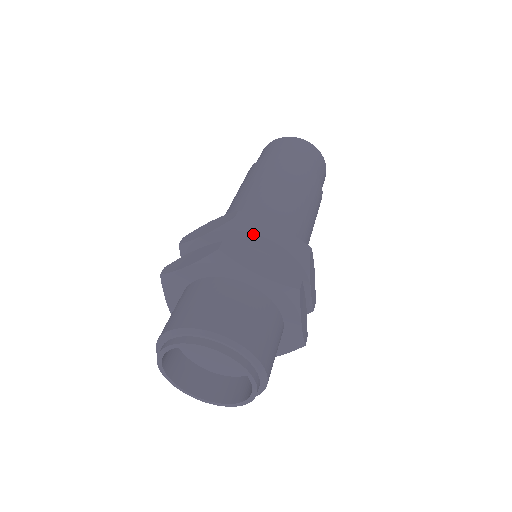
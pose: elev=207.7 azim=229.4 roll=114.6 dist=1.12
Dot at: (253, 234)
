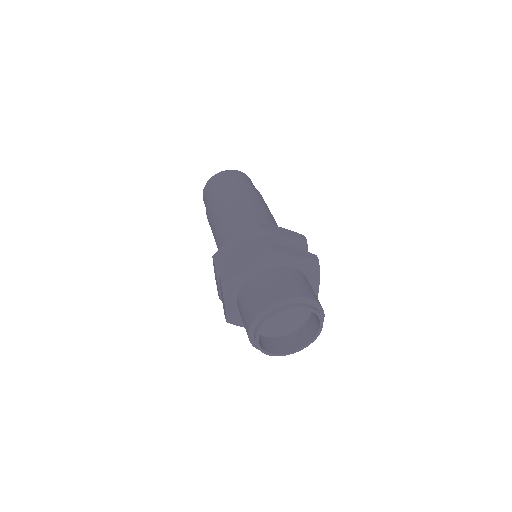
Dot at: (229, 255)
